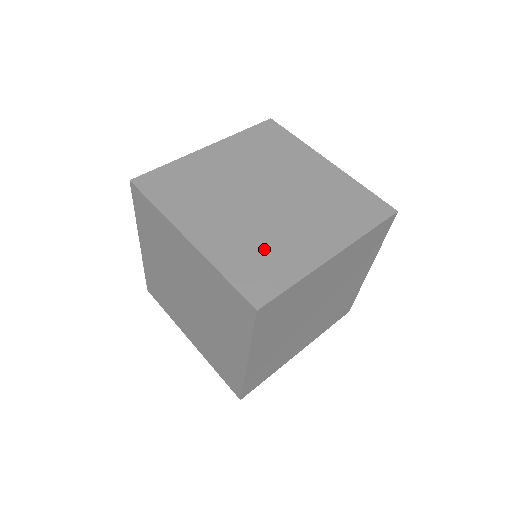
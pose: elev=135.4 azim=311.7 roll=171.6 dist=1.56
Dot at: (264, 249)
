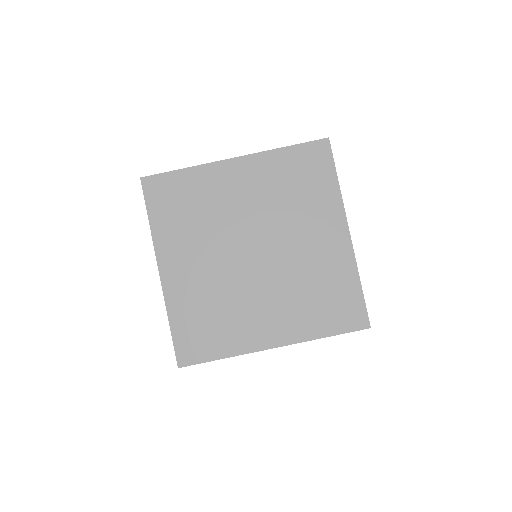
Dot at: (217, 313)
